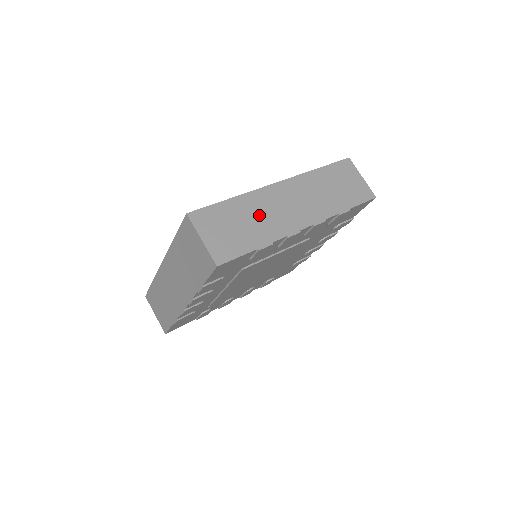
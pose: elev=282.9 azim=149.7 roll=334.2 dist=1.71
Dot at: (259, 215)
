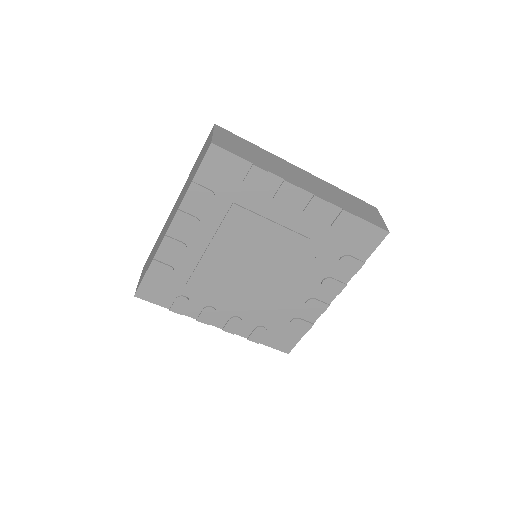
Dot at: (270, 161)
